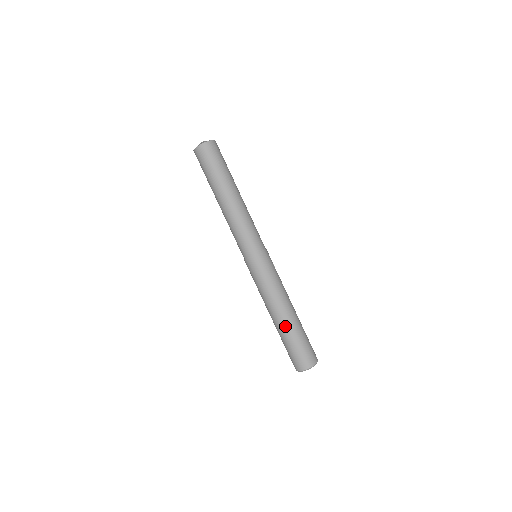
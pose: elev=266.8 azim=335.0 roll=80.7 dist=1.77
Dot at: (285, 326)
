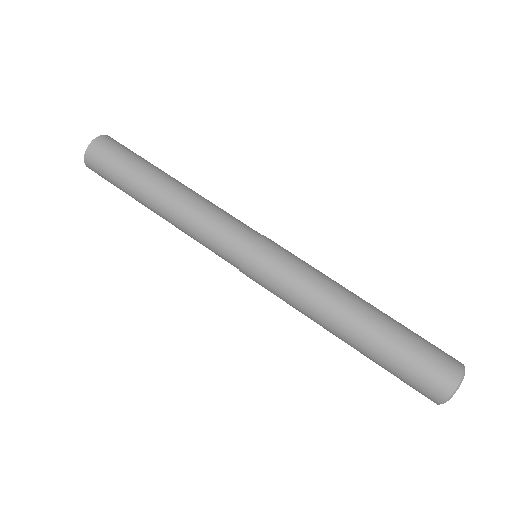
Dot at: (381, 314)
